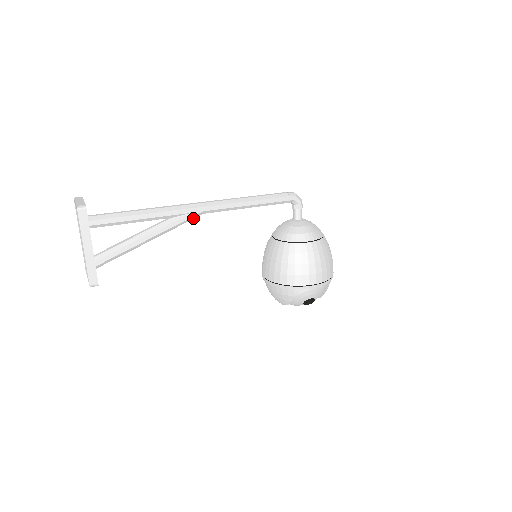
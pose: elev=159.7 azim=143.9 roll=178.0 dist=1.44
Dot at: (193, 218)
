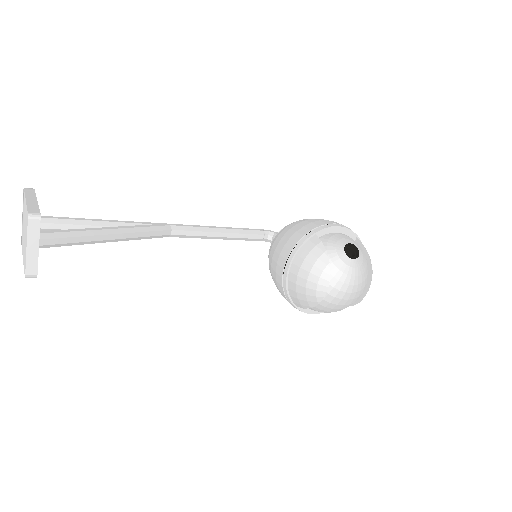
Dot at: (161, 230)
